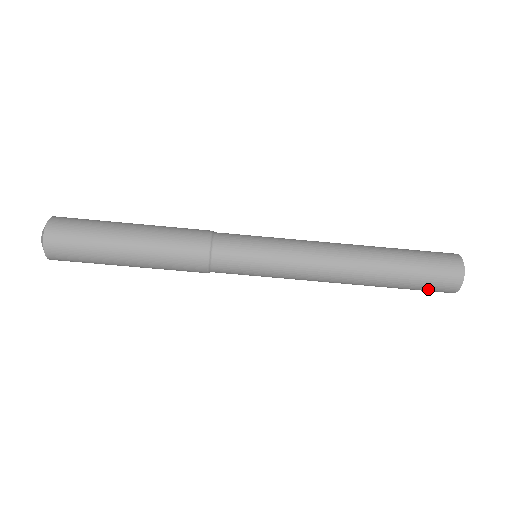
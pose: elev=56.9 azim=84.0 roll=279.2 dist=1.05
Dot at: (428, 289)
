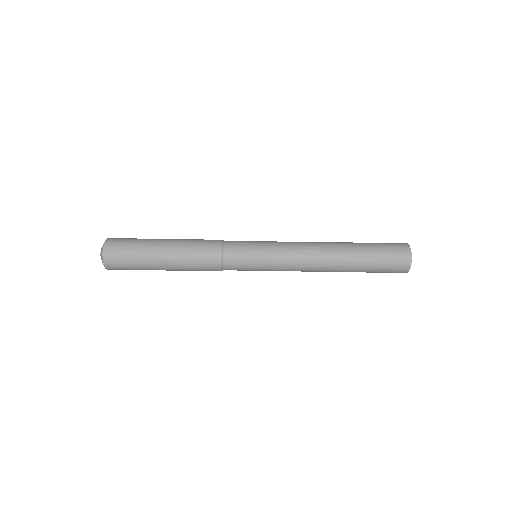
Dot at: (388, 264)
